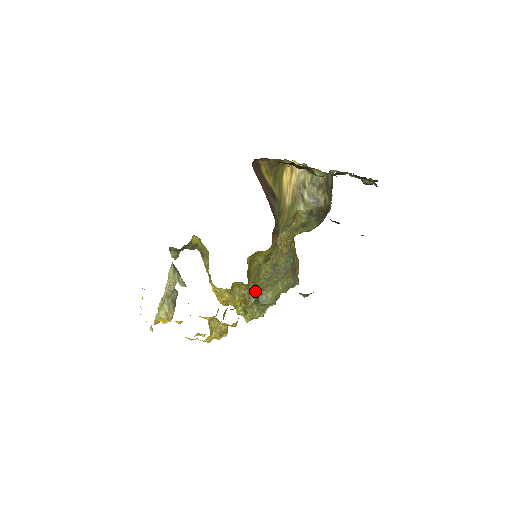
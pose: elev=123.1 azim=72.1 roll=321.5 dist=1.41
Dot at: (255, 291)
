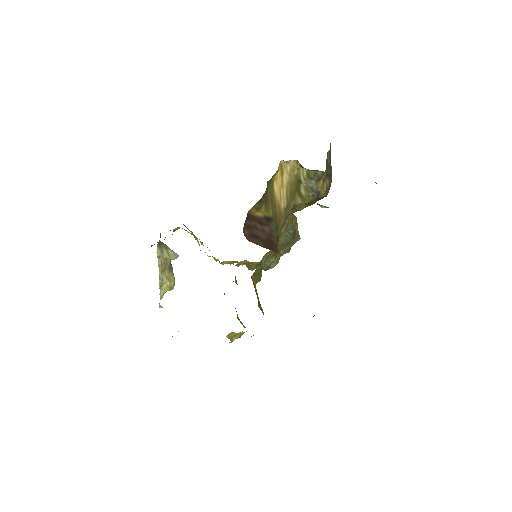
Dot at: (257, 262)
